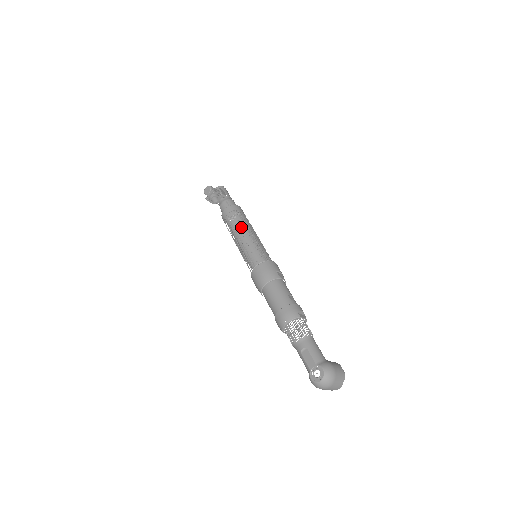
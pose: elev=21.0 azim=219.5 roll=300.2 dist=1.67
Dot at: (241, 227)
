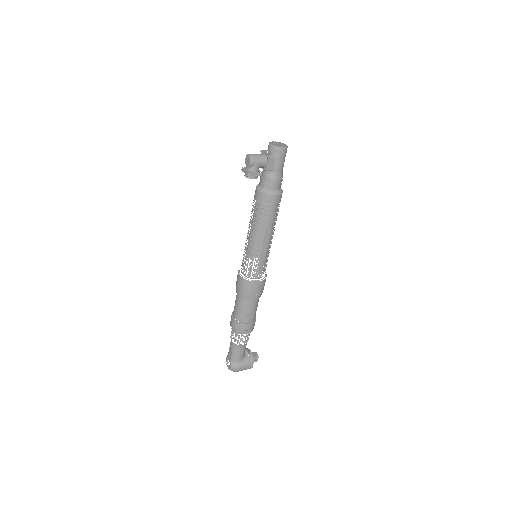
Dot at: occluded
